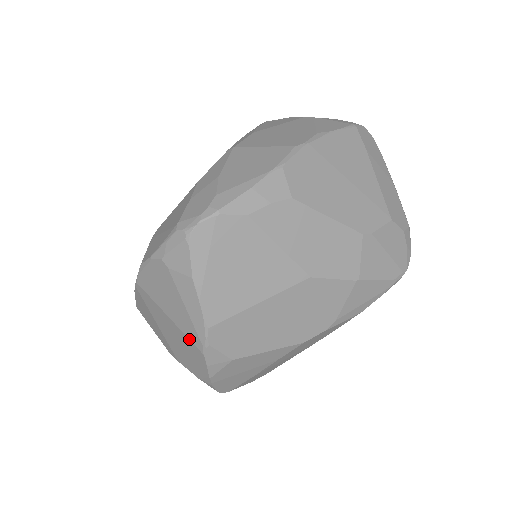
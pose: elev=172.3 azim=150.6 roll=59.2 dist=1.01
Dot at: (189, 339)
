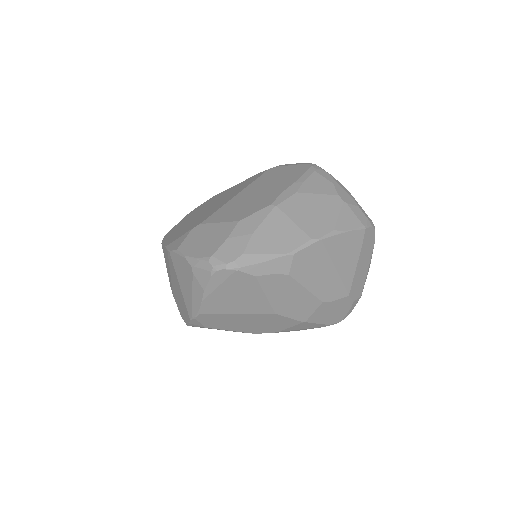
Dot at: (186, 306)
